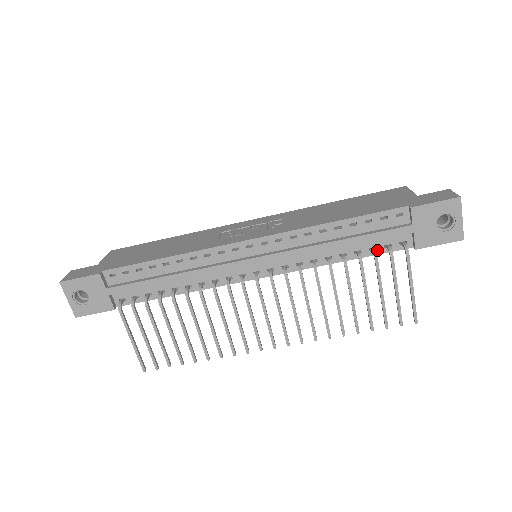
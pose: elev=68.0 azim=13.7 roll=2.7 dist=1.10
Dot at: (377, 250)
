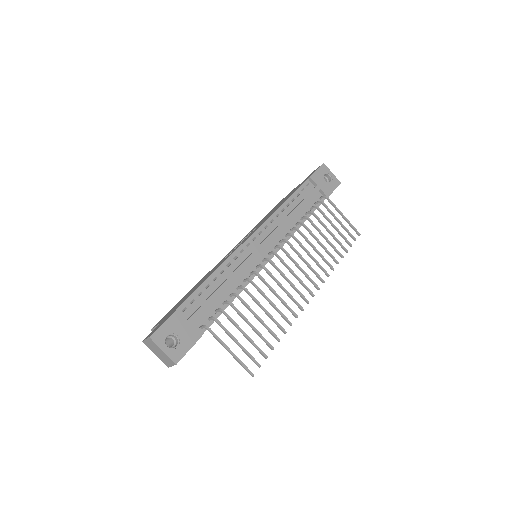
Dot at: (313, 209)
